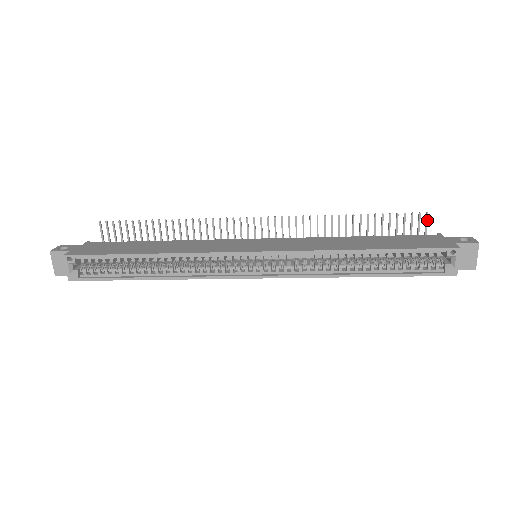
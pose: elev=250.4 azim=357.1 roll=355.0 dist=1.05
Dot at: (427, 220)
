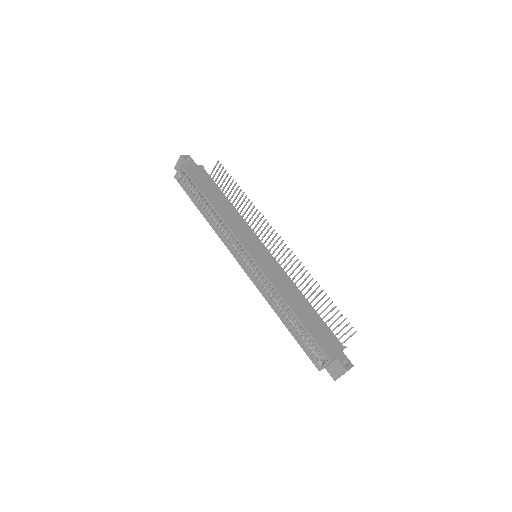
Dot at: (353, 334)
